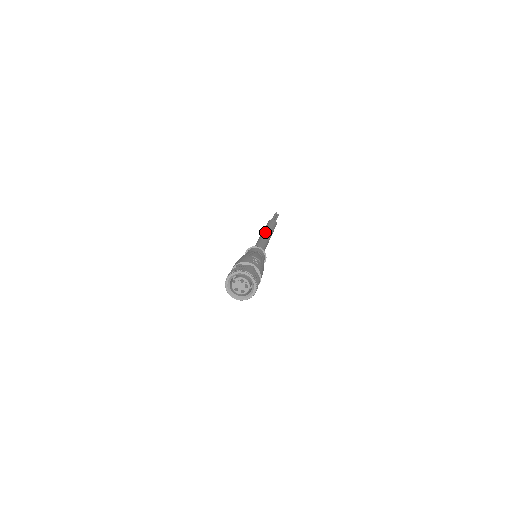
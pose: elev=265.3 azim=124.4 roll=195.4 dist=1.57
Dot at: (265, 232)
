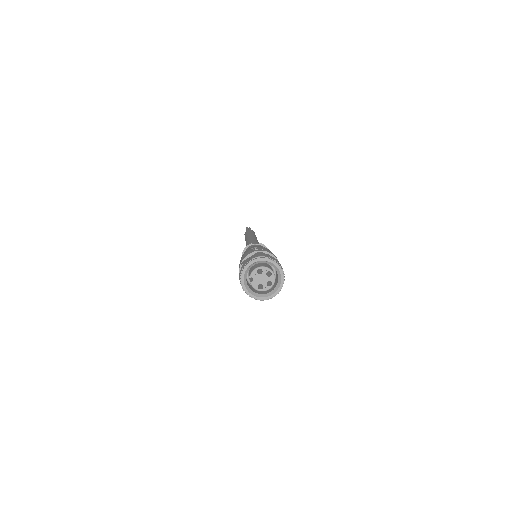
Dot at: (248, 238)
